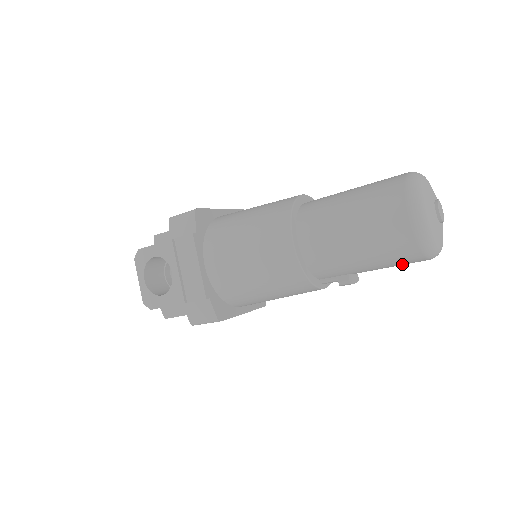
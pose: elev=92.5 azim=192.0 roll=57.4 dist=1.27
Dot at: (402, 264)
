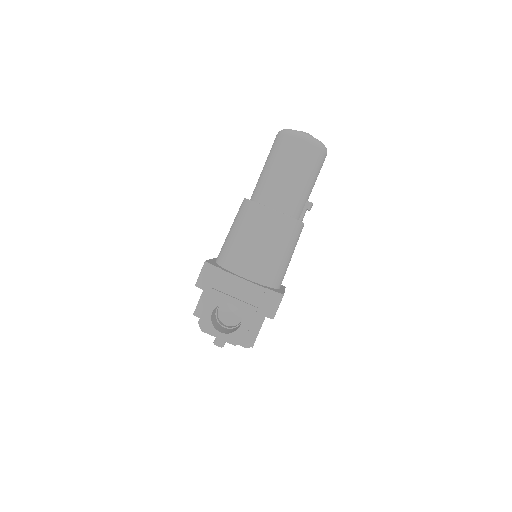
Dot at: (320, 169)
